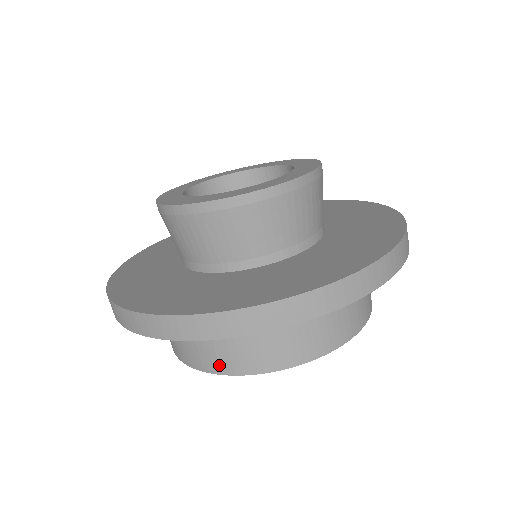
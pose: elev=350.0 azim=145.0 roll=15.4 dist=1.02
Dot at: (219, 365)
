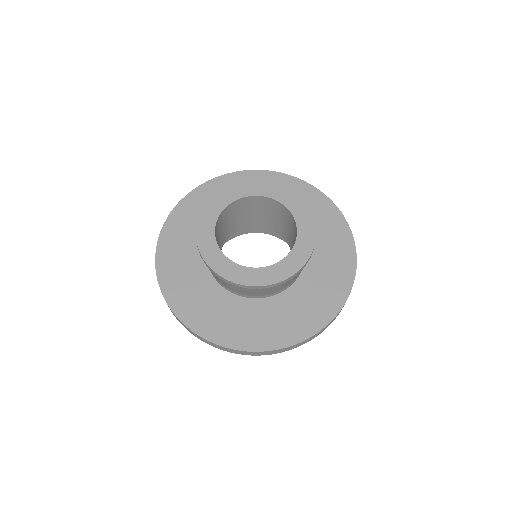
Dot at: occluded
